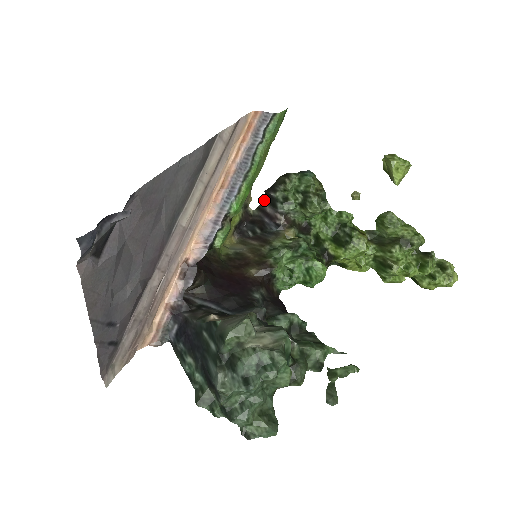
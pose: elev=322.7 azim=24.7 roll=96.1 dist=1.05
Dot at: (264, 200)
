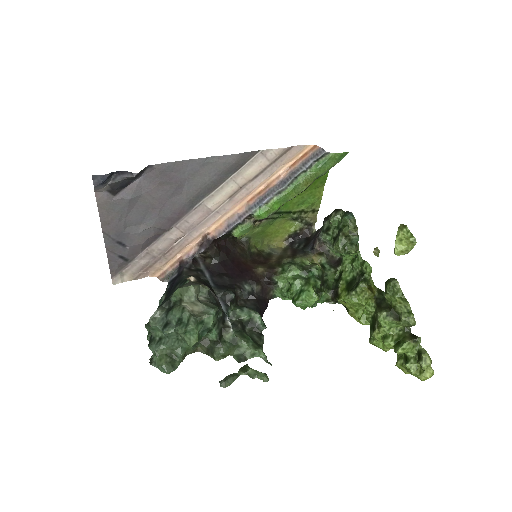
Dot at: occluded
